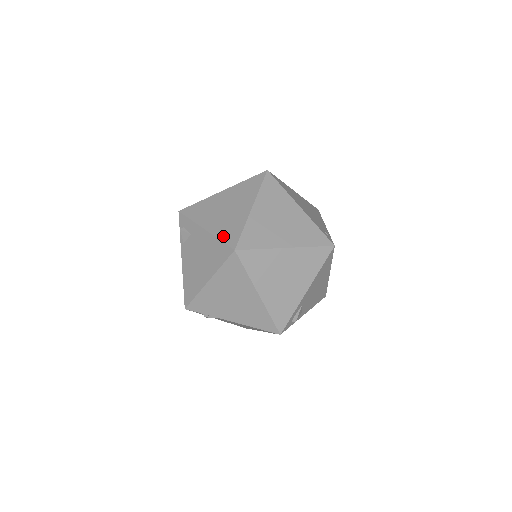
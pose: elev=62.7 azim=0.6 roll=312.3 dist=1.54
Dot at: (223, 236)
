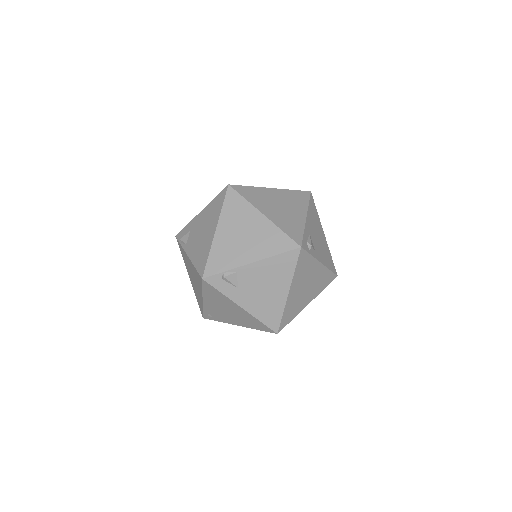
Dot at: occluded
